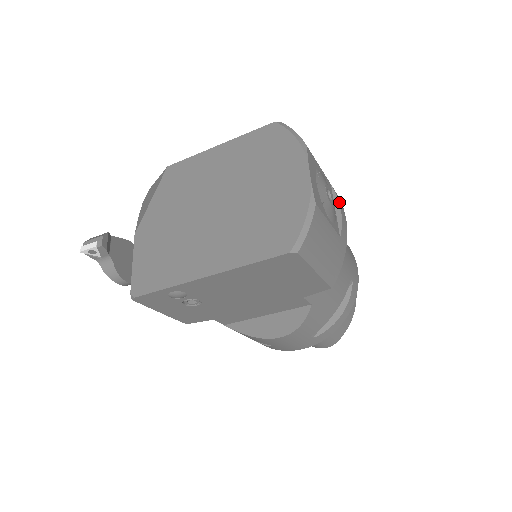
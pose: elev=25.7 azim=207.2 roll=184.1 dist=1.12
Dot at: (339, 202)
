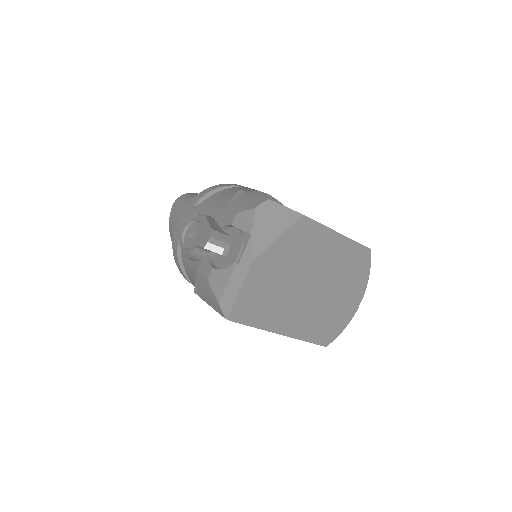
Dot at: occluded
